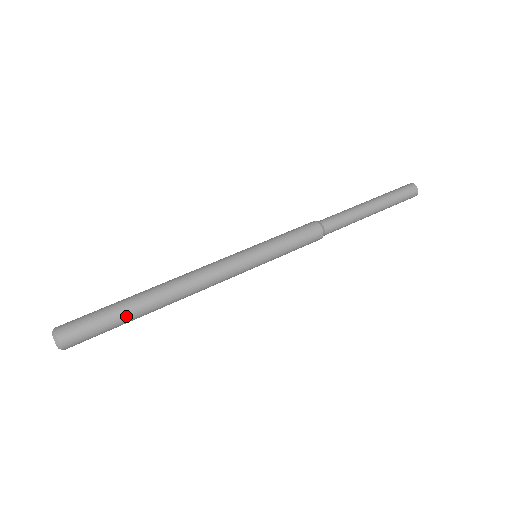
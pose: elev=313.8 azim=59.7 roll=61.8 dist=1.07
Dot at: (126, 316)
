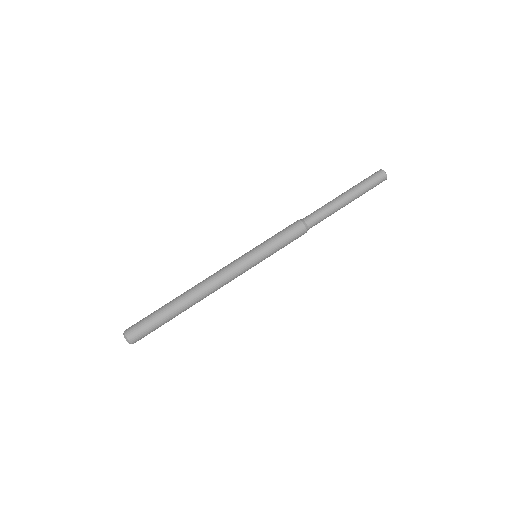
Dot at: (170, 318)
